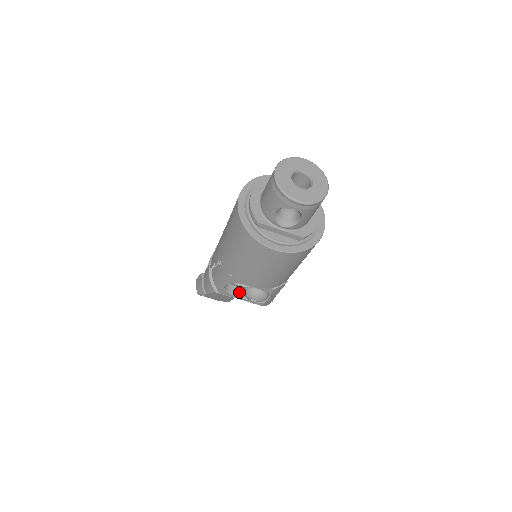
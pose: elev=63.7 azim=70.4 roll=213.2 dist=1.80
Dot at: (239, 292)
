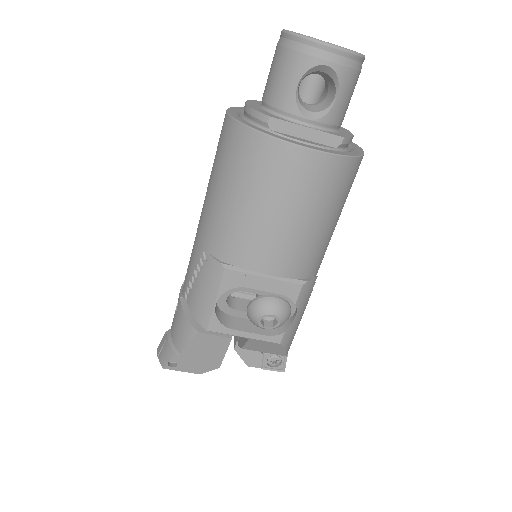
Dot at: (239, 324)
